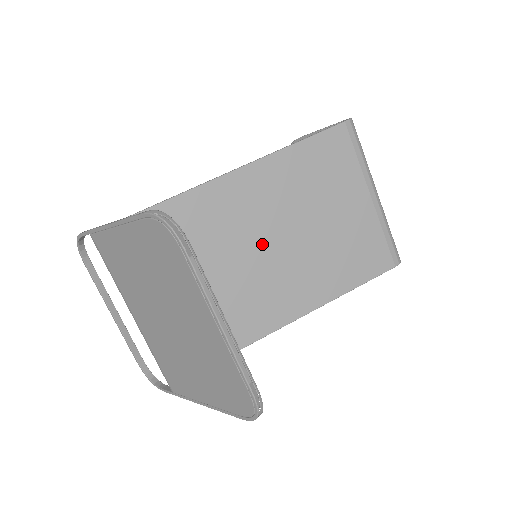
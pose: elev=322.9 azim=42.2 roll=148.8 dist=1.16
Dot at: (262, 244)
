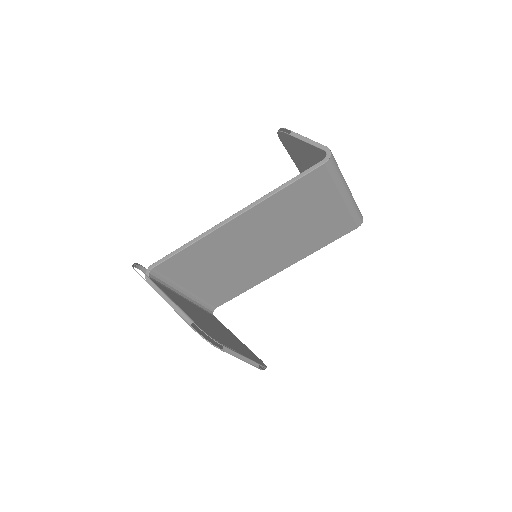
Dot at: (260, 245)
